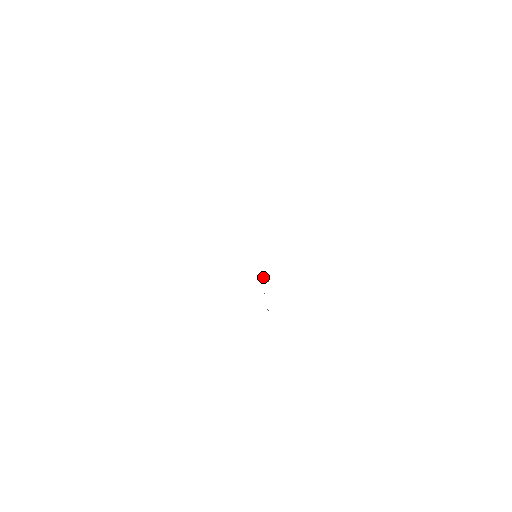
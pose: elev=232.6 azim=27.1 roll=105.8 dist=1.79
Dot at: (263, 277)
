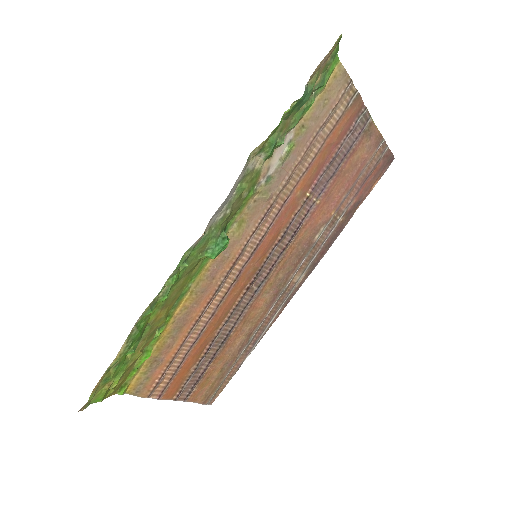
Dot at: (226, 234)
